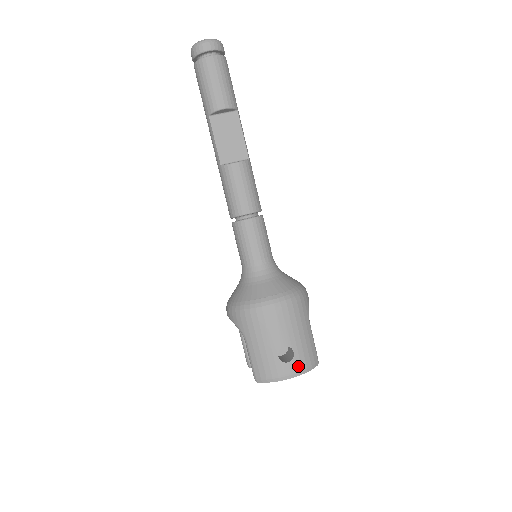
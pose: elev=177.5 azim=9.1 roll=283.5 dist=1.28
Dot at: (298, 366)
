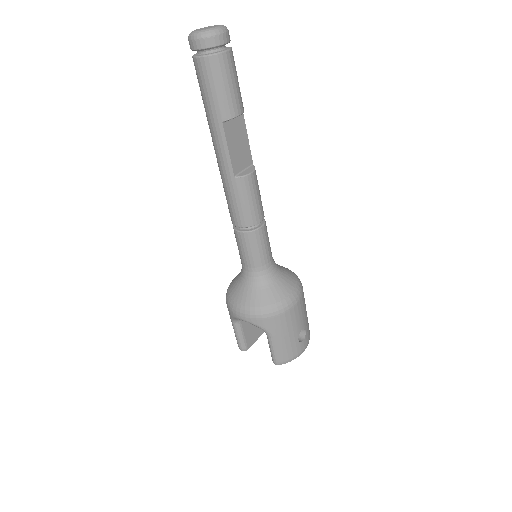
Dot at: (307, 339)
